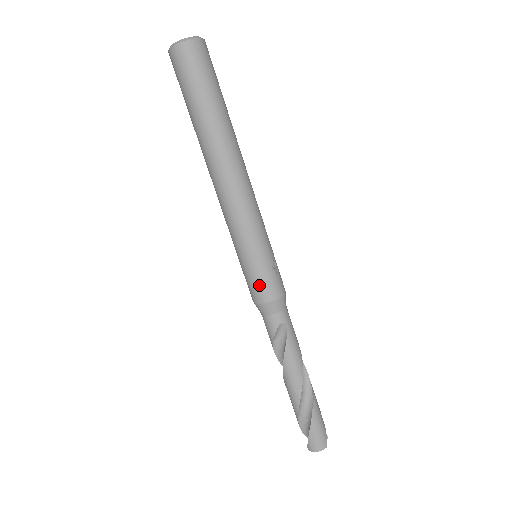
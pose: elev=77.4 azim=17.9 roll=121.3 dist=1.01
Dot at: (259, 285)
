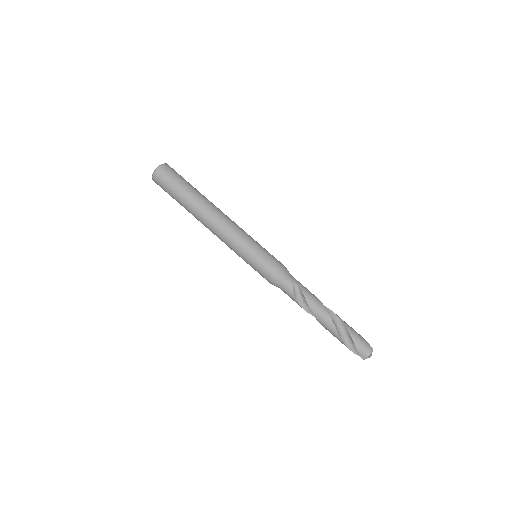
Dot at: (266, 268)
